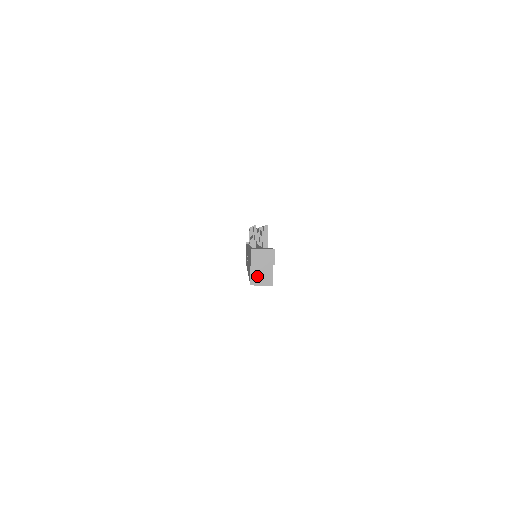
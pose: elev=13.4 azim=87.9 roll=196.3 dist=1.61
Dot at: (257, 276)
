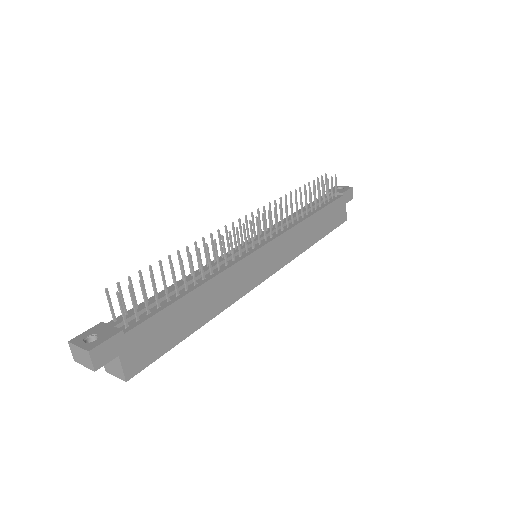
Dot at: (108, 364)
